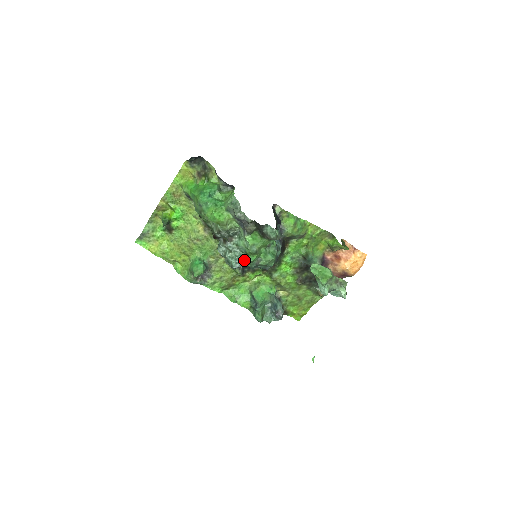
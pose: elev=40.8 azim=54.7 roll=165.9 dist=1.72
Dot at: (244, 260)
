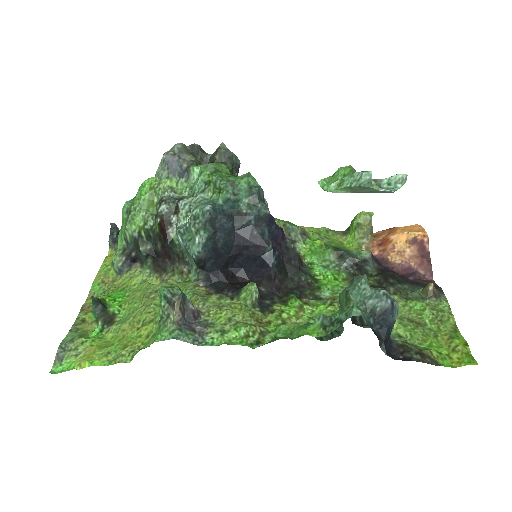
Dot at: (215, 200)
